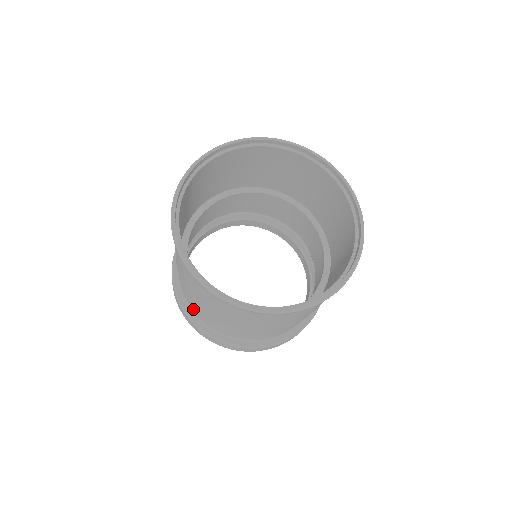
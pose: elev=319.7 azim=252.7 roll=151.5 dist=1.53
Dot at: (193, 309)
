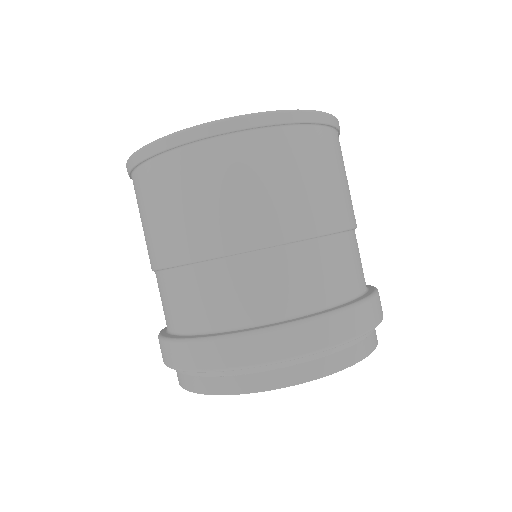
Dot at: (218, 318)
